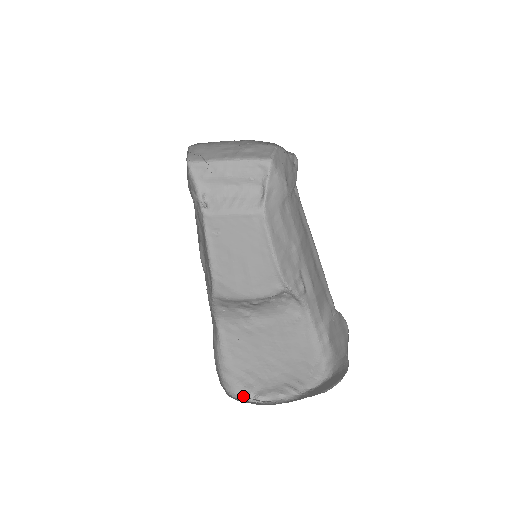
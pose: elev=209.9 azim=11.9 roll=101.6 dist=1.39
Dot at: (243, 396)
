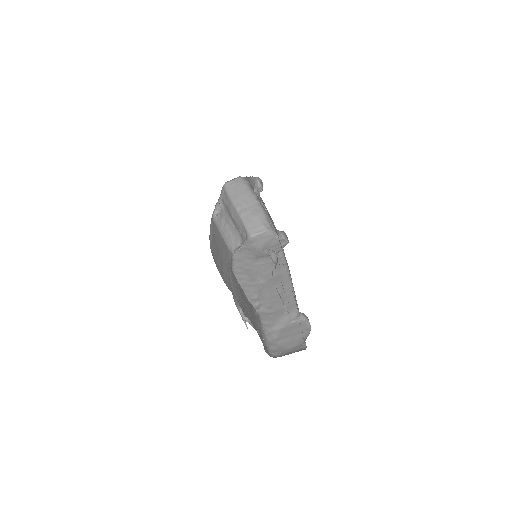
Dot at: (238, 309)
